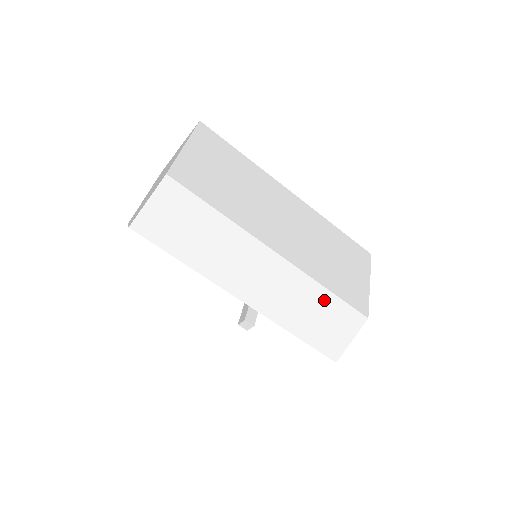
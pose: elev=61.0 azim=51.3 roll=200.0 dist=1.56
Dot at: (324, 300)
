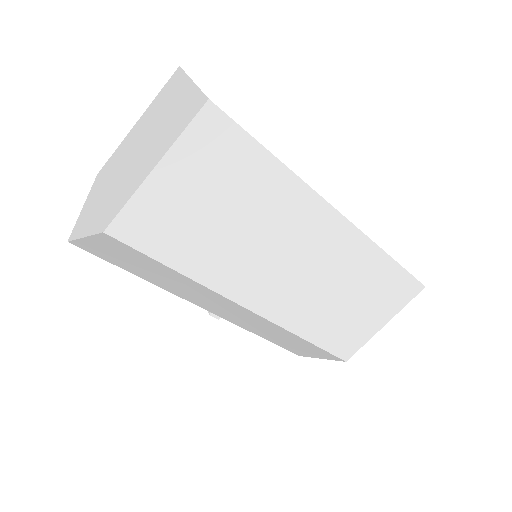
Dot at: (300, 341)
